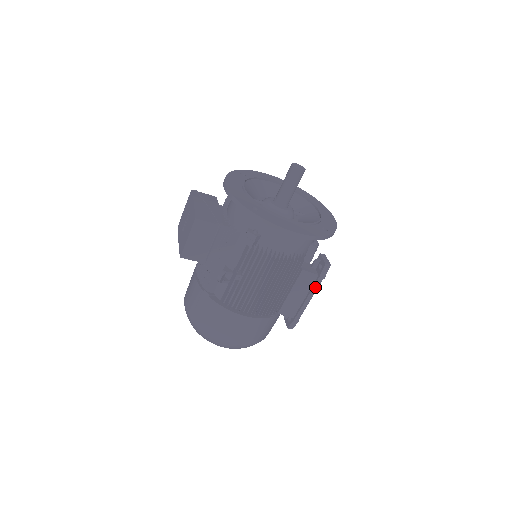
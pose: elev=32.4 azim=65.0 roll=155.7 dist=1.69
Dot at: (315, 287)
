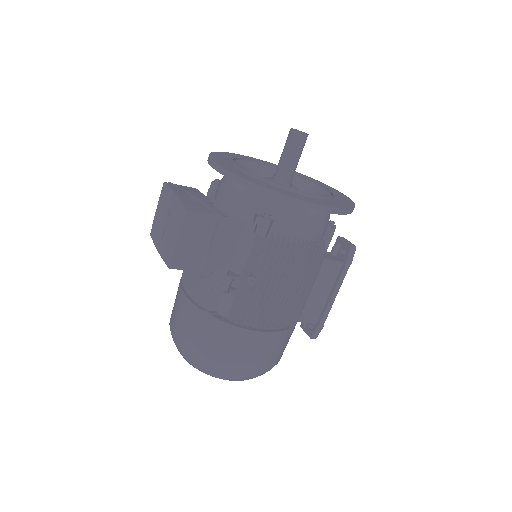
Dot at: (341, 278)
